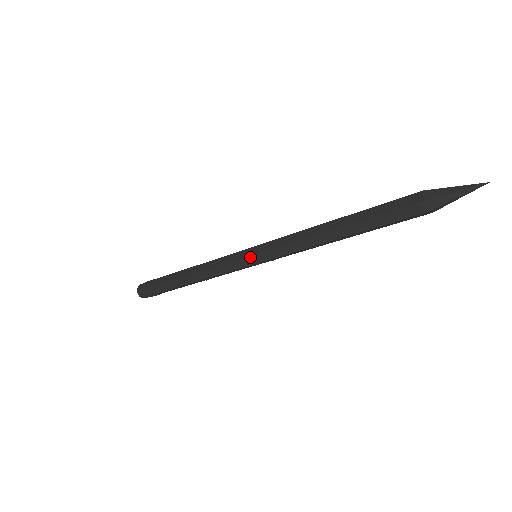
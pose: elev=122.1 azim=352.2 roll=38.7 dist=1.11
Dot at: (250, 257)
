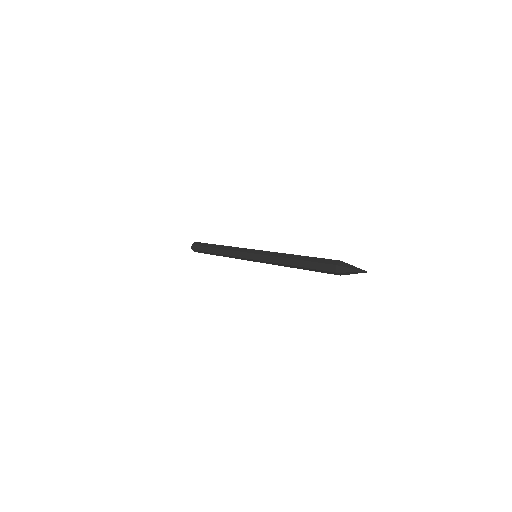
Dot at: (252, 254)
